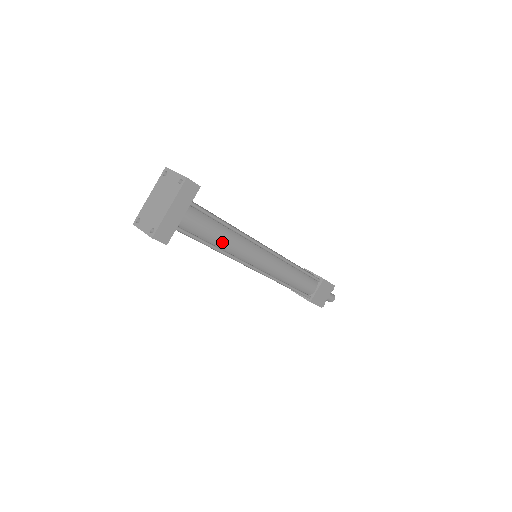
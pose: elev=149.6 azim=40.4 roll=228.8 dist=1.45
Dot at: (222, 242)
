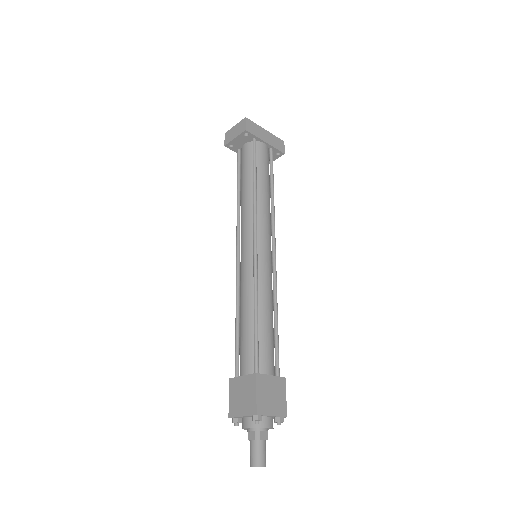
Dot at: (262, 188)
